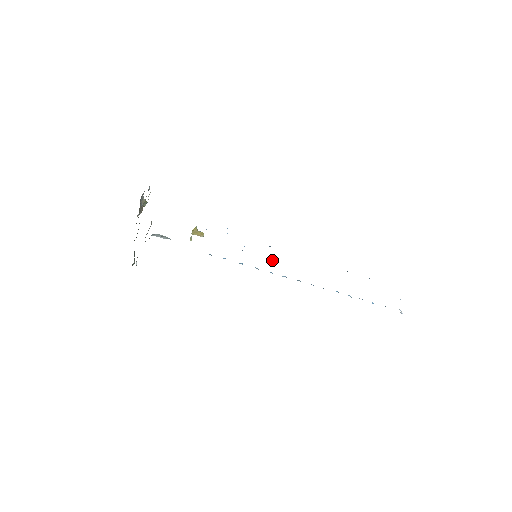
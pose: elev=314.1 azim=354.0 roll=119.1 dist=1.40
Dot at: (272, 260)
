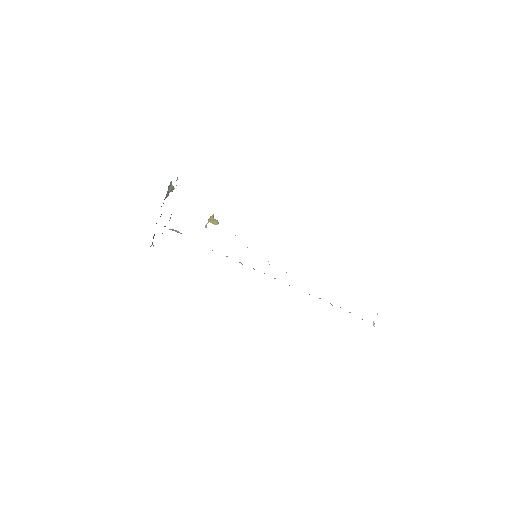
Dot at: occluded
